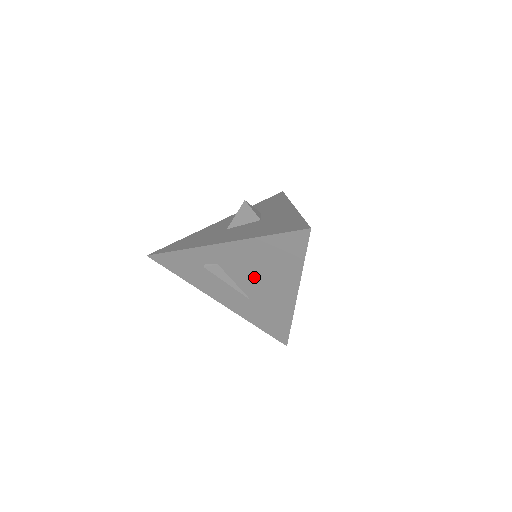
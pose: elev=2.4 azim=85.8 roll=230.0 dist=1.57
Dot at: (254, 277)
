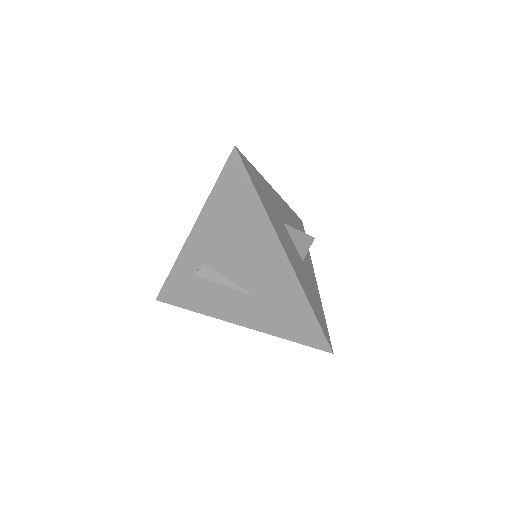
Dot at: (237, 256)
